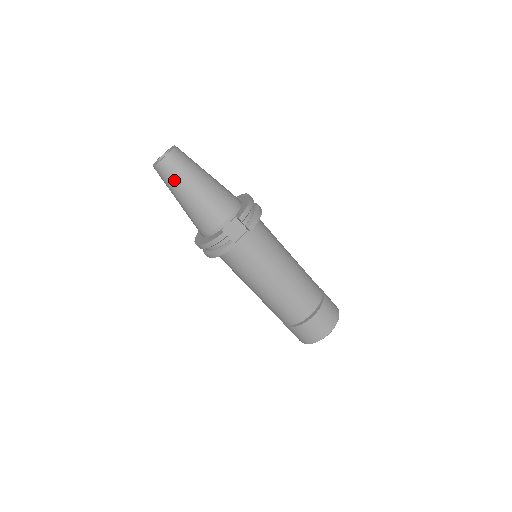
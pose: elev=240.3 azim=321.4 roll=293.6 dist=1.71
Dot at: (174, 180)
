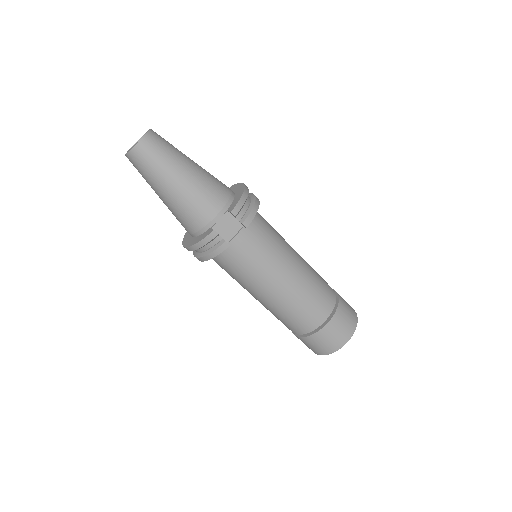
Dot at: (151, 170)
